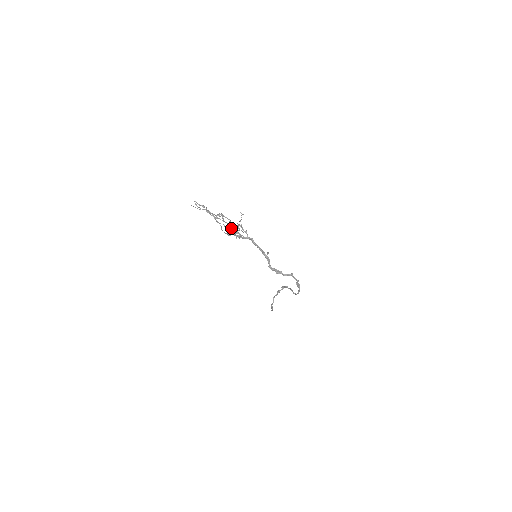
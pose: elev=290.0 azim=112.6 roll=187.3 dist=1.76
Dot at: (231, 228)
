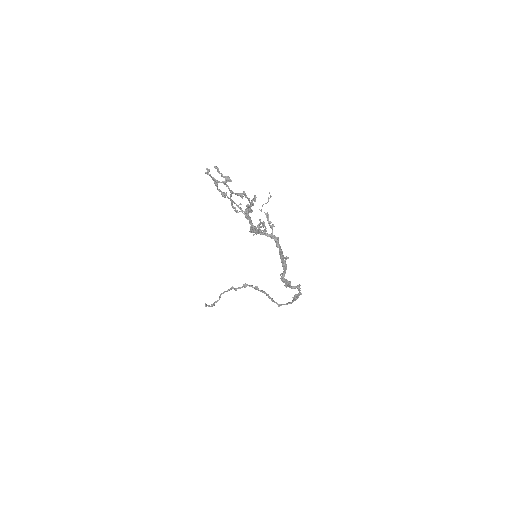
Dot at: (264, 223)
